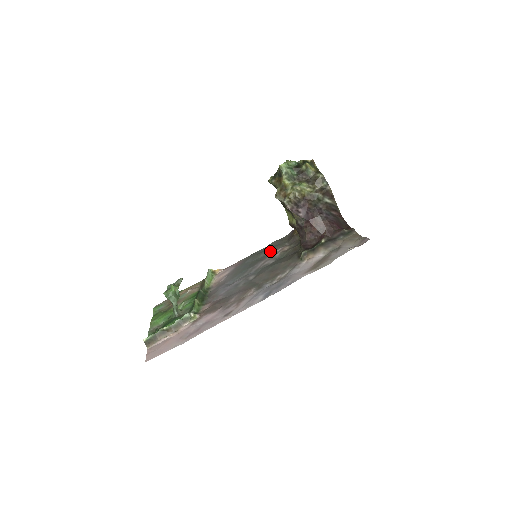
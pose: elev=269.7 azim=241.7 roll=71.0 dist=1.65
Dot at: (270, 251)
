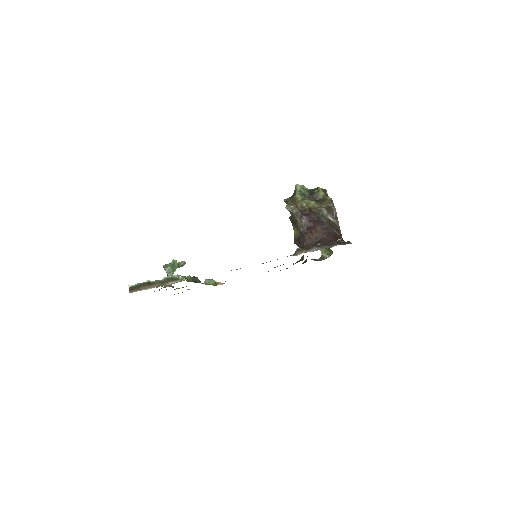
Dot at: occluded
